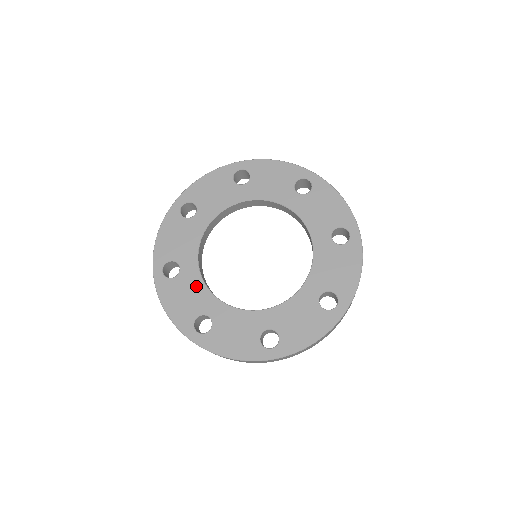
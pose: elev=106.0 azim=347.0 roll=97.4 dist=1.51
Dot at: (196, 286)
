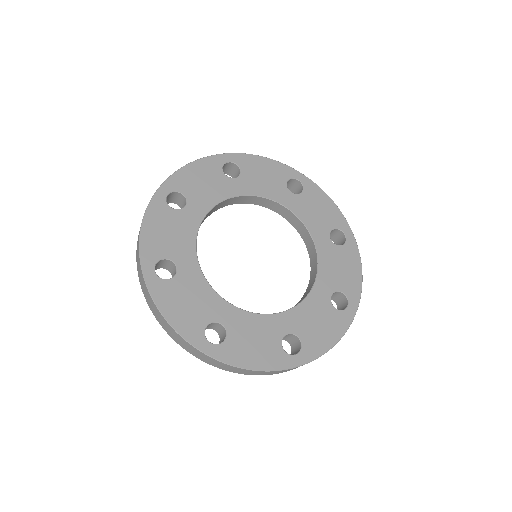
Dot at: (252, 323)
